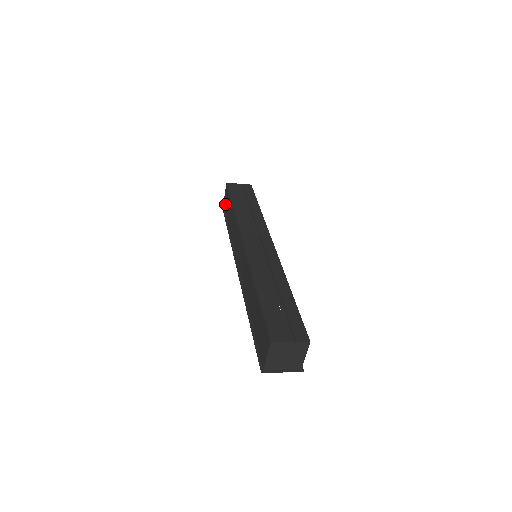
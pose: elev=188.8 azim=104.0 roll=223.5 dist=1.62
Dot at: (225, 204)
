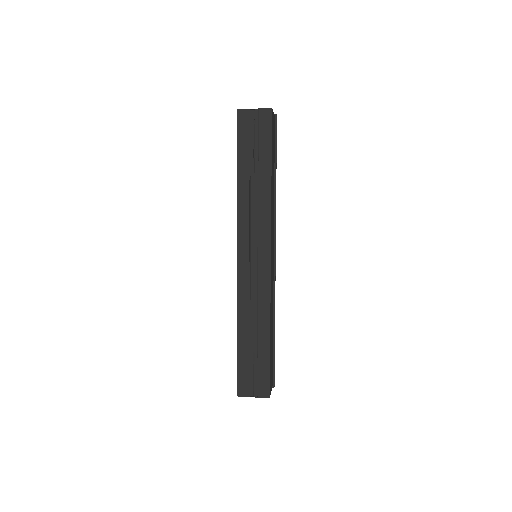
Dot at: occluded
